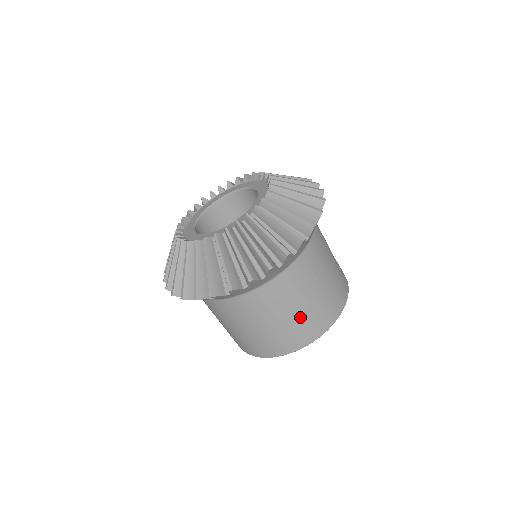
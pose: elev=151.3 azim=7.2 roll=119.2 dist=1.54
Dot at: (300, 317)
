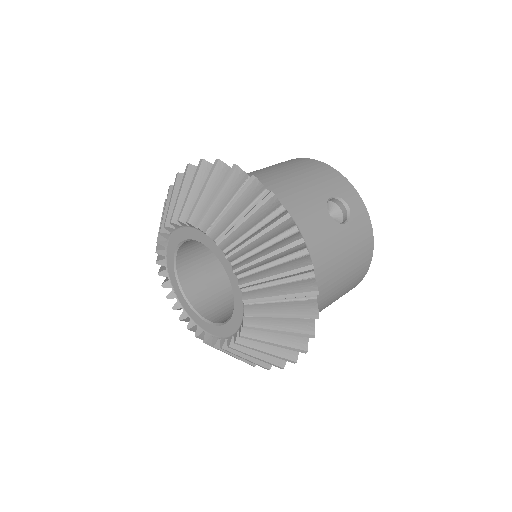
Dot at: occluded
